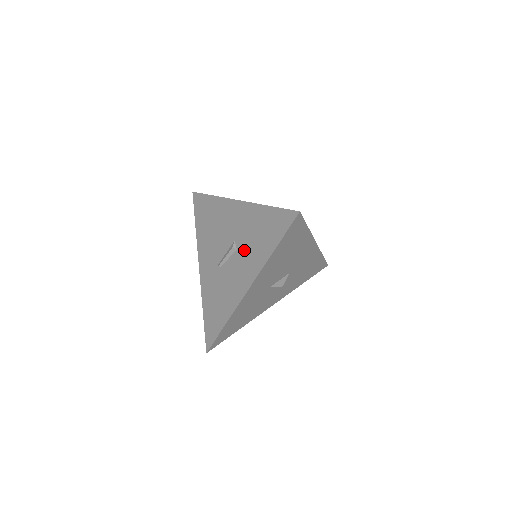
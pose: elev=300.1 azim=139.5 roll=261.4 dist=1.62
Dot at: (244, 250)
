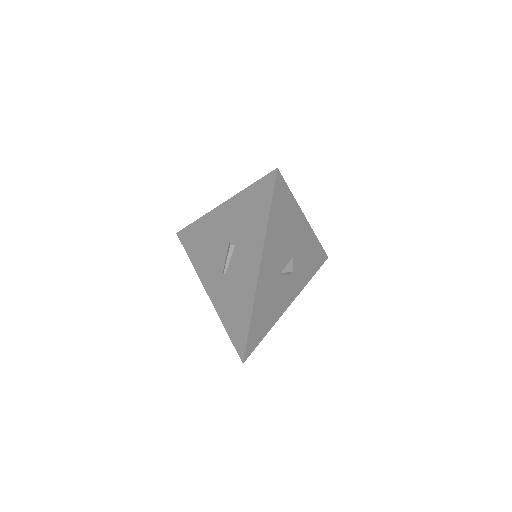
Dot at: (242, 240)
